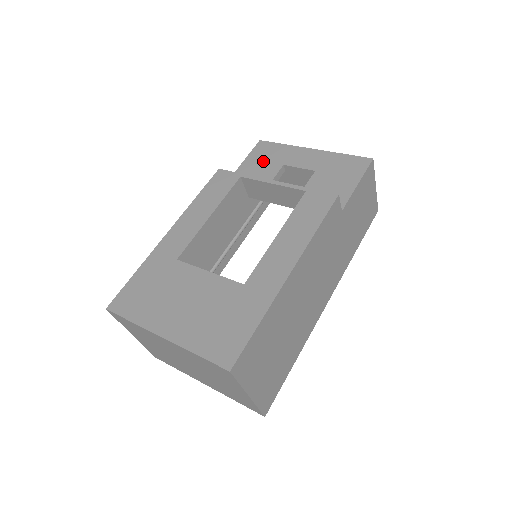
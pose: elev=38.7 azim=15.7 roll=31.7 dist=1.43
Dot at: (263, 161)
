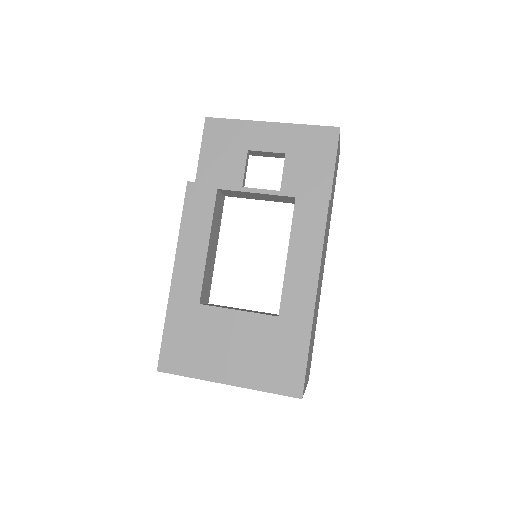
Dot at: (223, 148)
